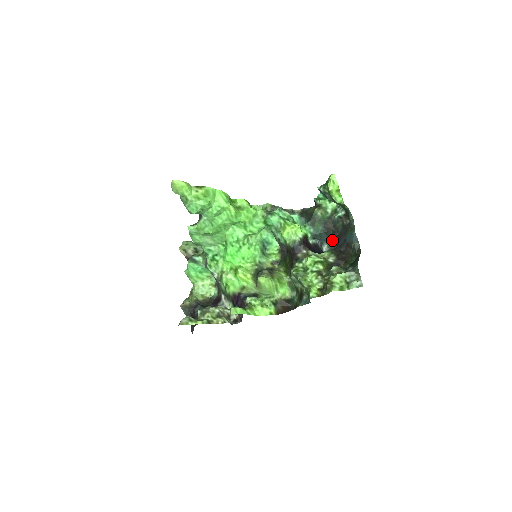
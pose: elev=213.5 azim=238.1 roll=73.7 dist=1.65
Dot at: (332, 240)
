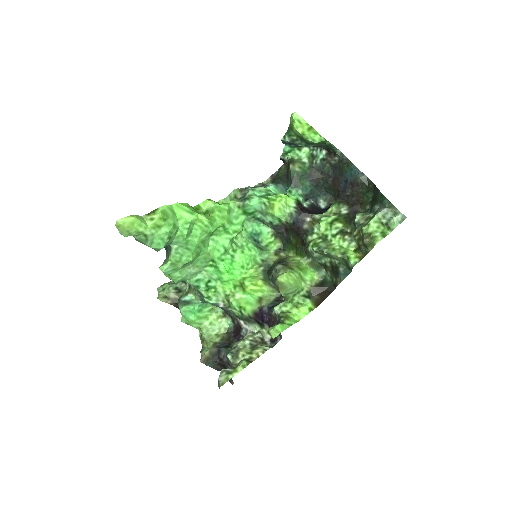
Dot at: (326, 190)
